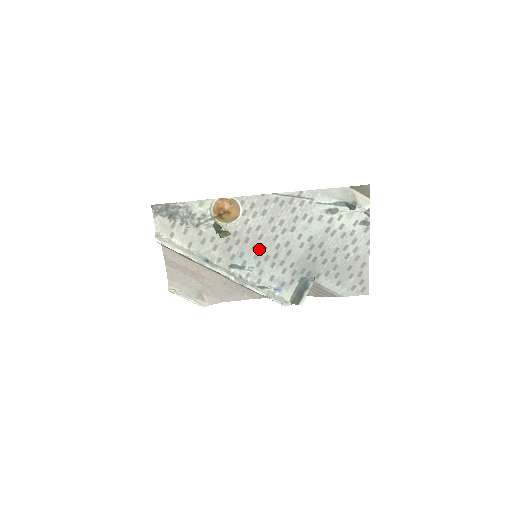
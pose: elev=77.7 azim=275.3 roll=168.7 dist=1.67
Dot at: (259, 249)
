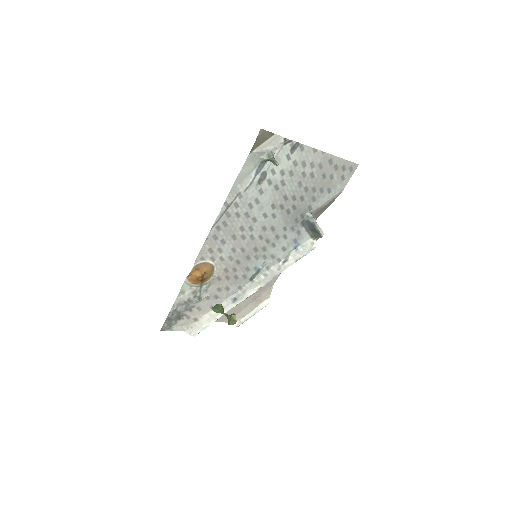
Dot at: (252, 254)
